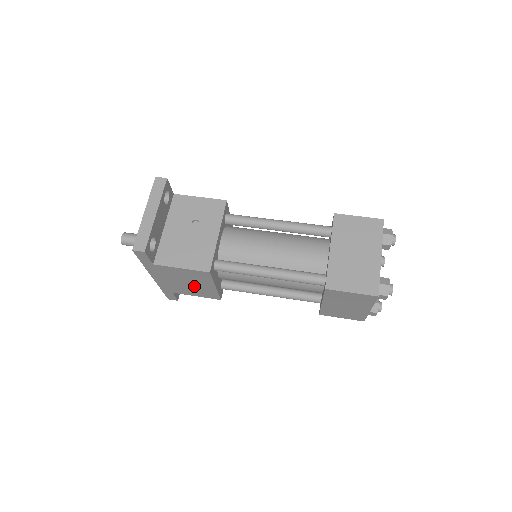
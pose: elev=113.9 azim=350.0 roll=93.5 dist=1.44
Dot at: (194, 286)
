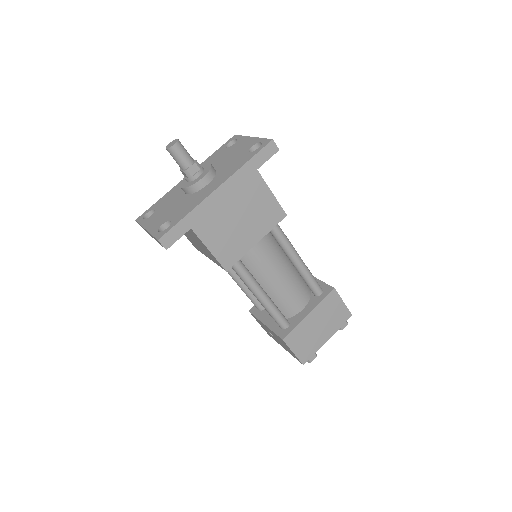
Dot at: (238, 229)
